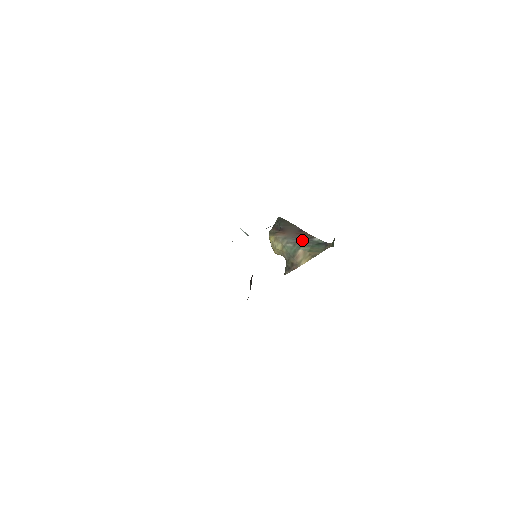
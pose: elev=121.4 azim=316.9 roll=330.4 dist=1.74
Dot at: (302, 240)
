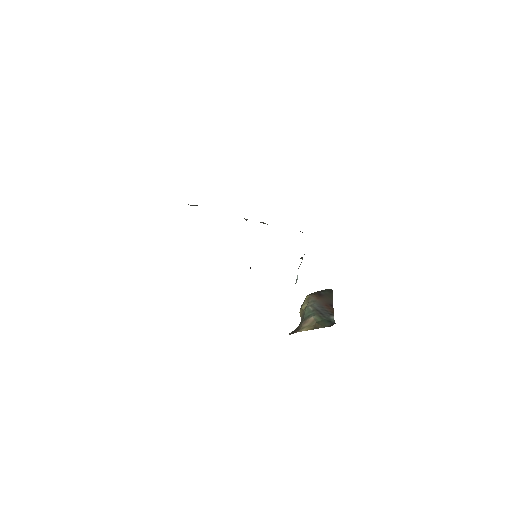
Dot at: (323, 311)
